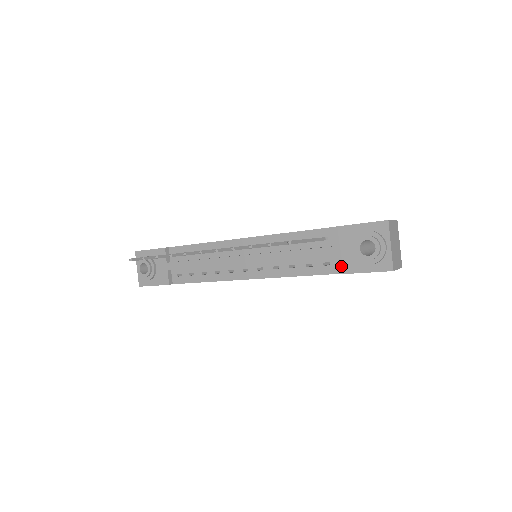
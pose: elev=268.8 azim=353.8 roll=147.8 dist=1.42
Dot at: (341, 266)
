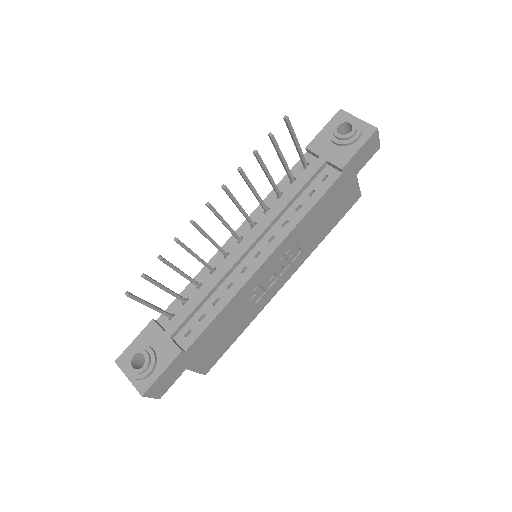
Dot at: (338, 162)
